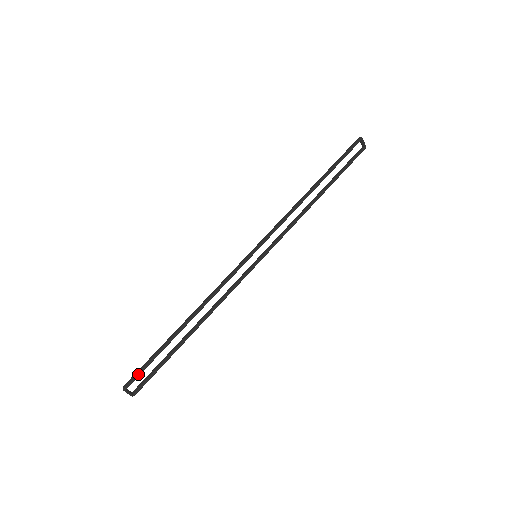
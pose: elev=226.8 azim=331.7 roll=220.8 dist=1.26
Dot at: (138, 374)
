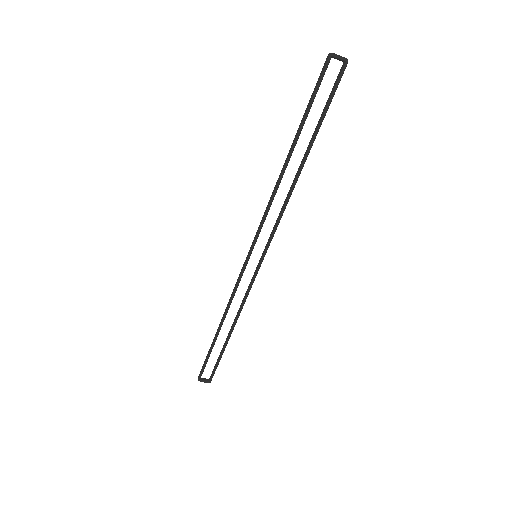
Dot at: (202, 370)
